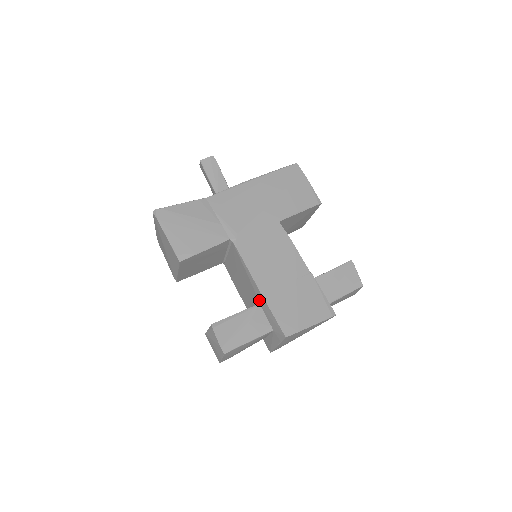
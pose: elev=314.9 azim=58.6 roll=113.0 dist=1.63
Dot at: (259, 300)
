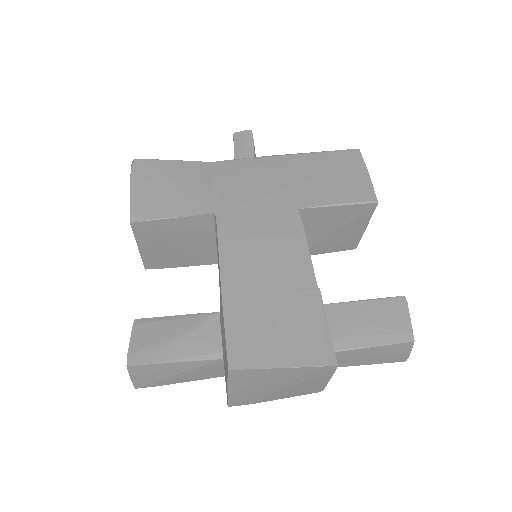
Dot at: (220, 306)
